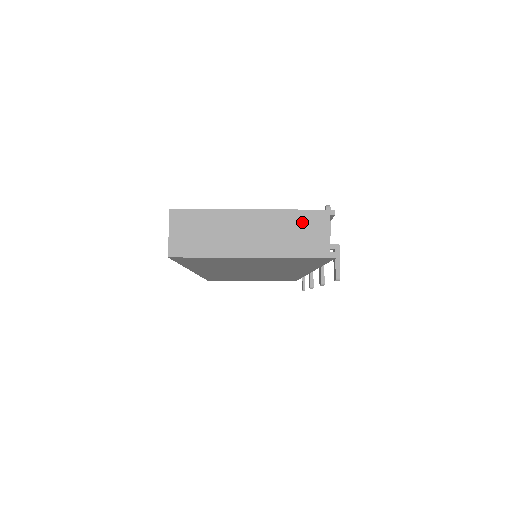
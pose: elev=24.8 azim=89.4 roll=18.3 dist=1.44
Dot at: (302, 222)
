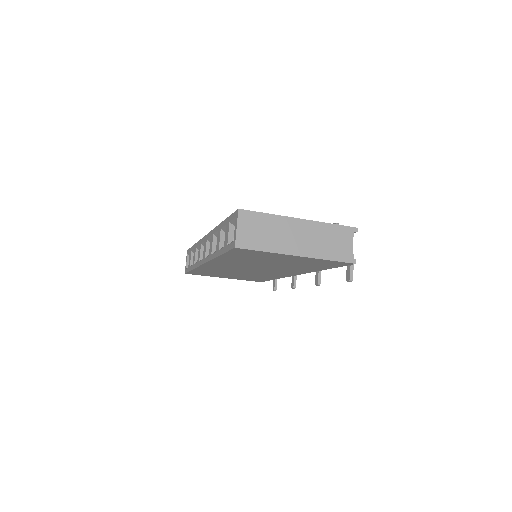
Dot at: (335, 234)
